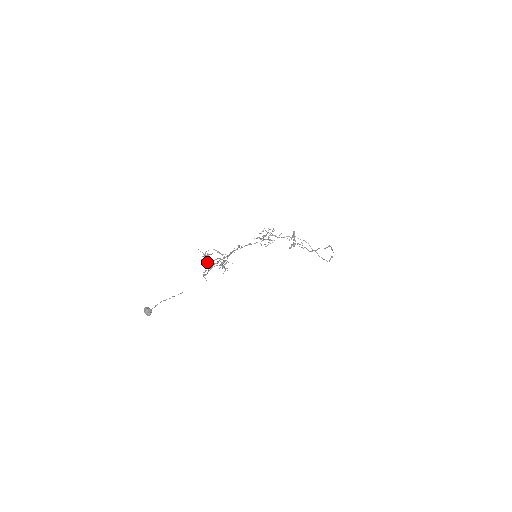
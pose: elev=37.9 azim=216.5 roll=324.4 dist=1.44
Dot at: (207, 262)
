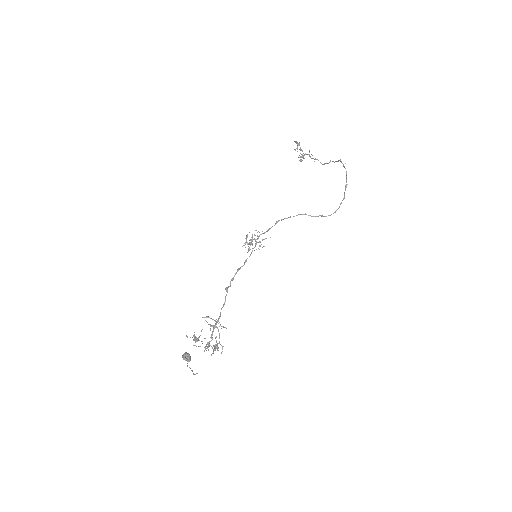
Dot at: occluded
